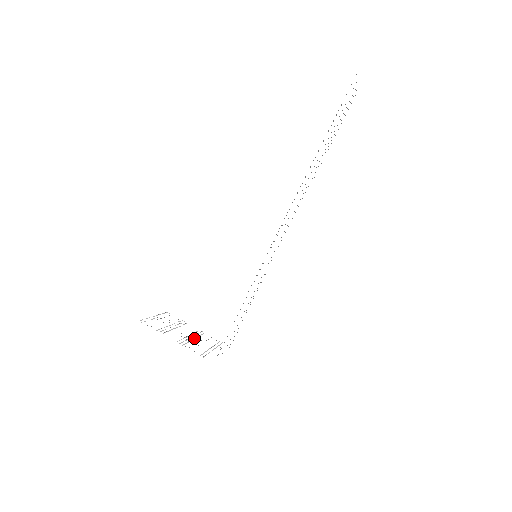
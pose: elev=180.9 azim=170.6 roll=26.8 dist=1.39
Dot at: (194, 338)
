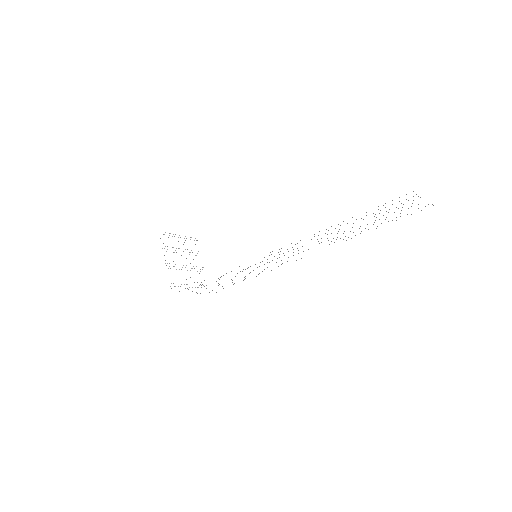
Dot at: (187, 270)
